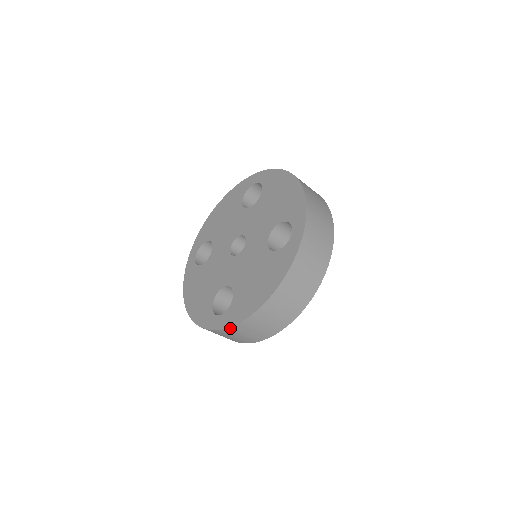
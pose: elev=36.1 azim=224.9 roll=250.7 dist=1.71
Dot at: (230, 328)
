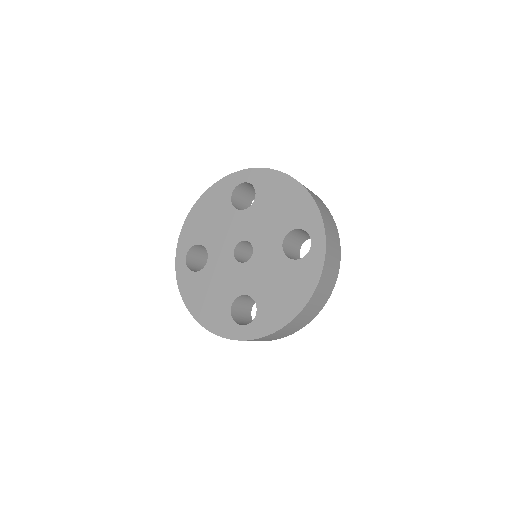
Dot at: (263, 337)
